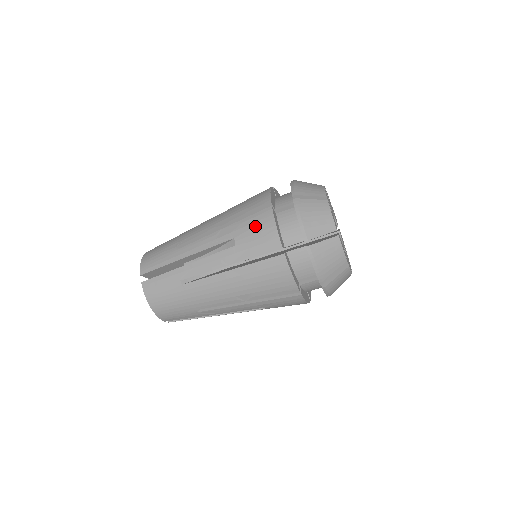
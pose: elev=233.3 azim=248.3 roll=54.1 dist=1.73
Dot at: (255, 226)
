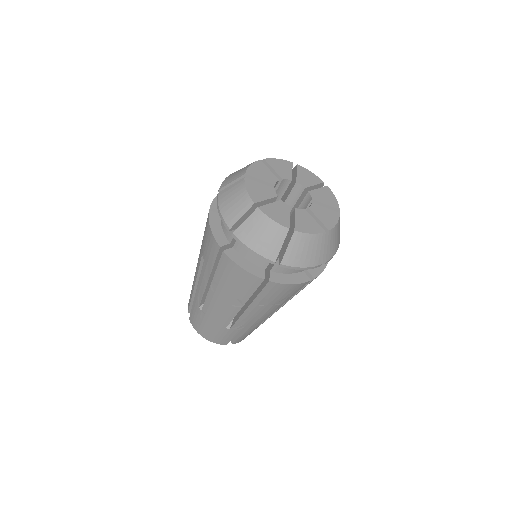
Dot at: (205, 236)
